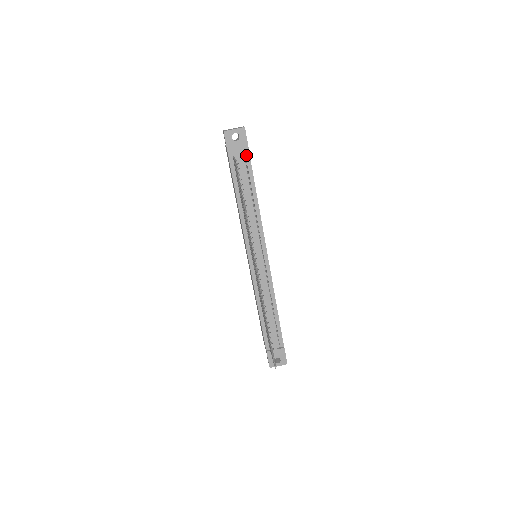
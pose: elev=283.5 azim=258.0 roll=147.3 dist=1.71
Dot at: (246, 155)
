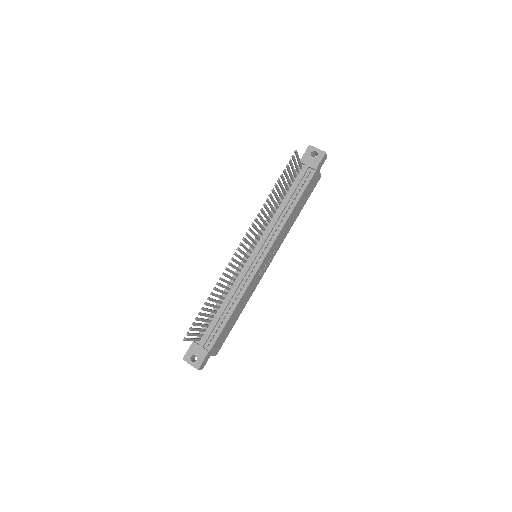
Dot at: (311, 173)
